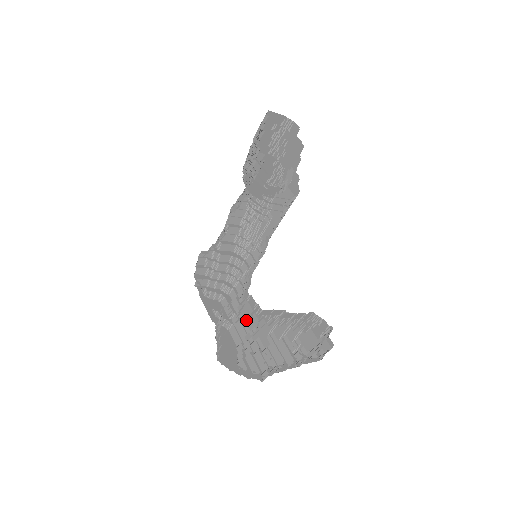
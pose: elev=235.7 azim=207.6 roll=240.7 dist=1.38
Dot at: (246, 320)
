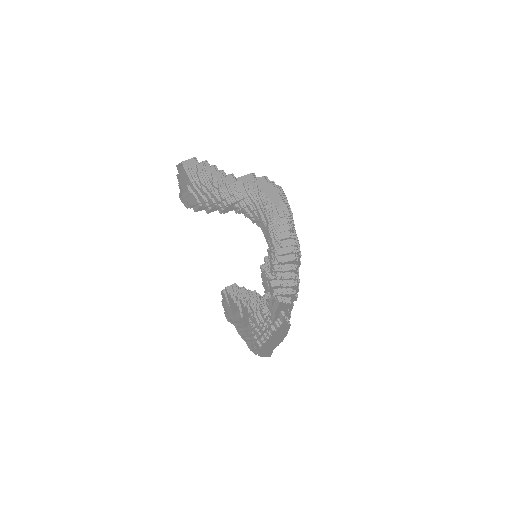
Dot at: occluded
